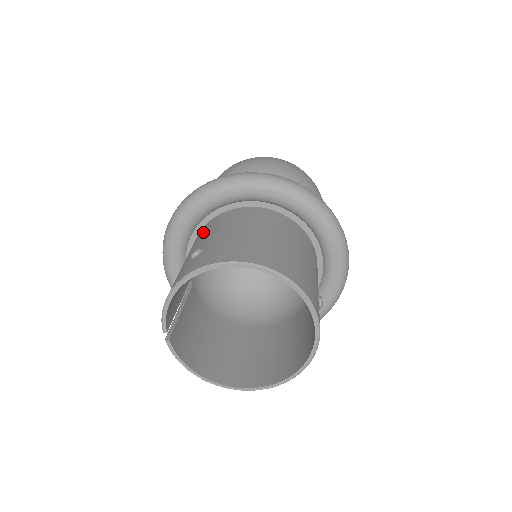
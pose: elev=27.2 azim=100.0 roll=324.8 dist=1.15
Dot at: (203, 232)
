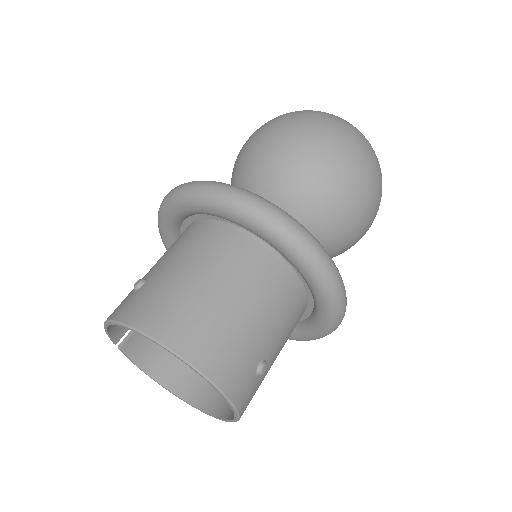
Dot at: (176, 240)
